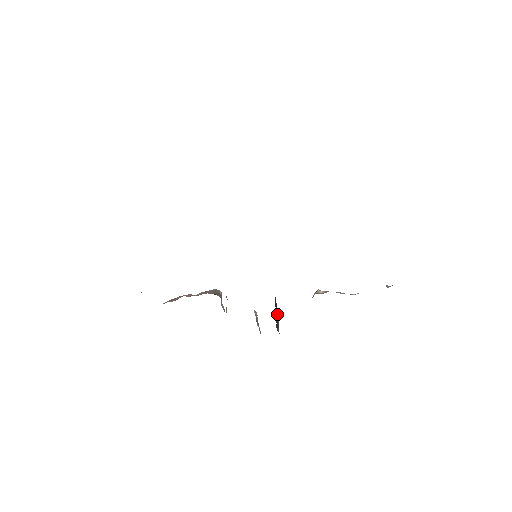
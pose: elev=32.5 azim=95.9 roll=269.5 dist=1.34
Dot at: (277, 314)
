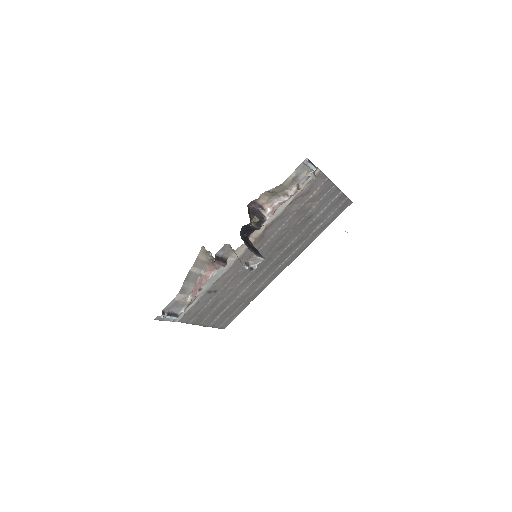
Dot at: (253, 248)
